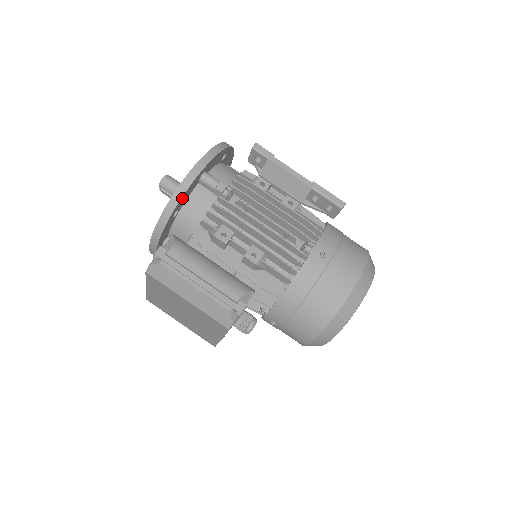
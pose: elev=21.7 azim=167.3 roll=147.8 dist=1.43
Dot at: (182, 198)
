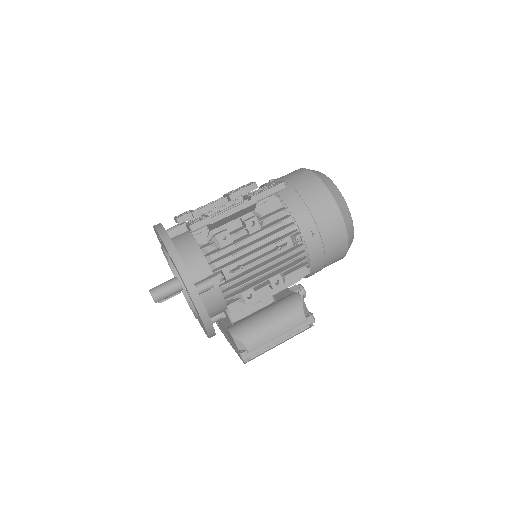
Dot at: (209, 318)
